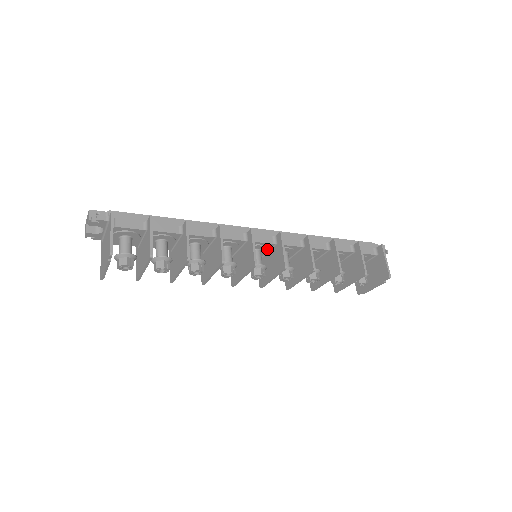
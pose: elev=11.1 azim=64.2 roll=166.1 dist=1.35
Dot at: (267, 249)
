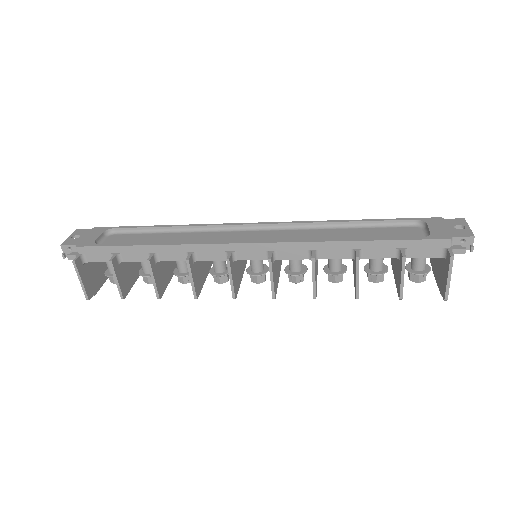
Dot at: occluded
